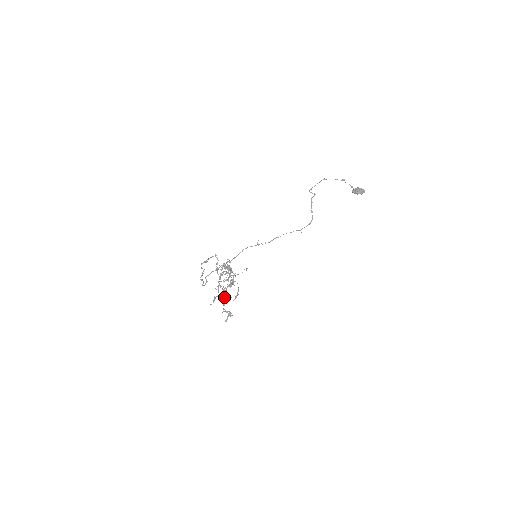
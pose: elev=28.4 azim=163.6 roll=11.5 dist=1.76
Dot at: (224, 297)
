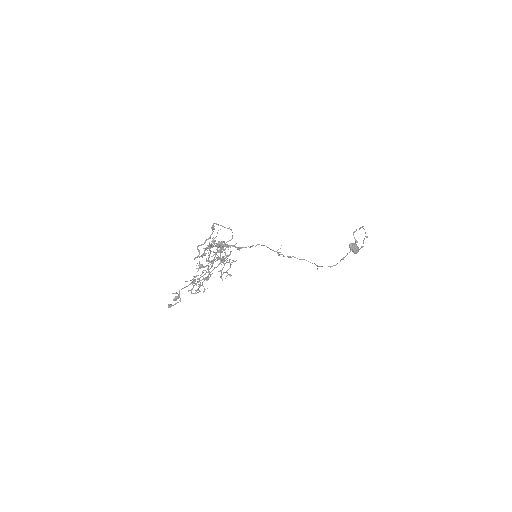
Dot at: occluded
